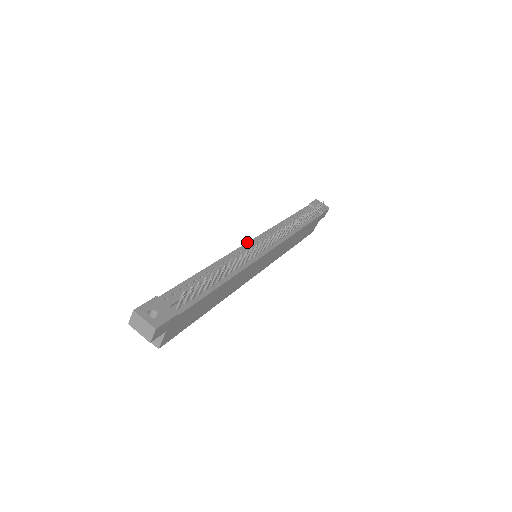
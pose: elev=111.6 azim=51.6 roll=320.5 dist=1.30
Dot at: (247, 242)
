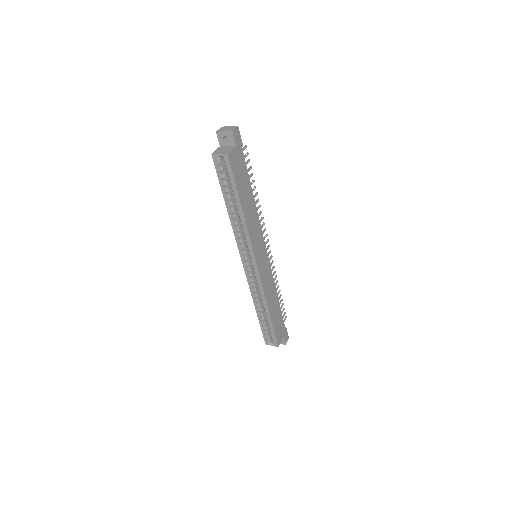
Dot at: occluded
